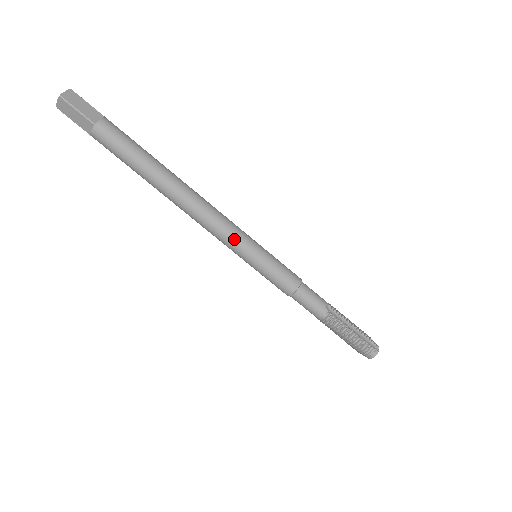
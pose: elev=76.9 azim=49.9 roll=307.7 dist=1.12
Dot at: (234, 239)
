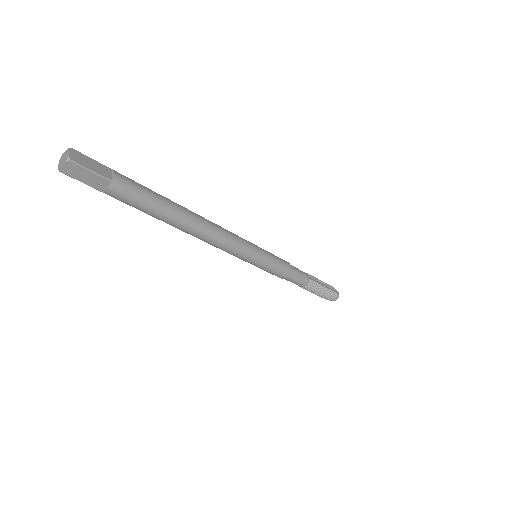
Dot at: (244, 249)
